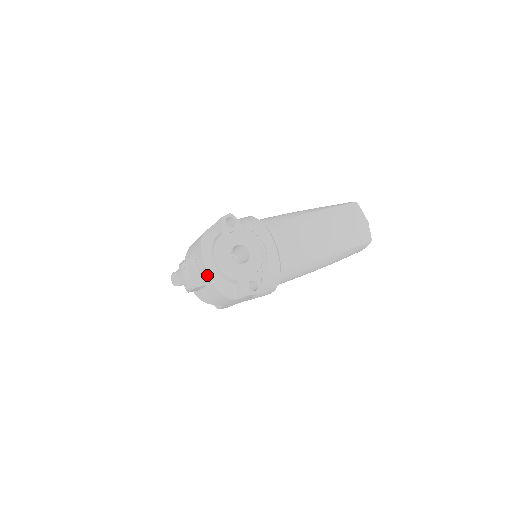
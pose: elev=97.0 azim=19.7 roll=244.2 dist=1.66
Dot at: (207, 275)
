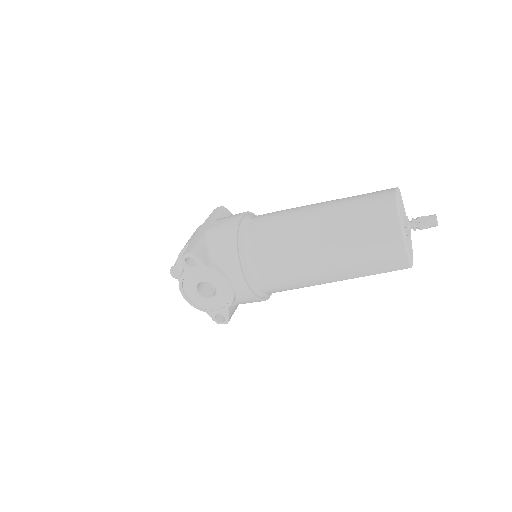
Dot at: occluded
